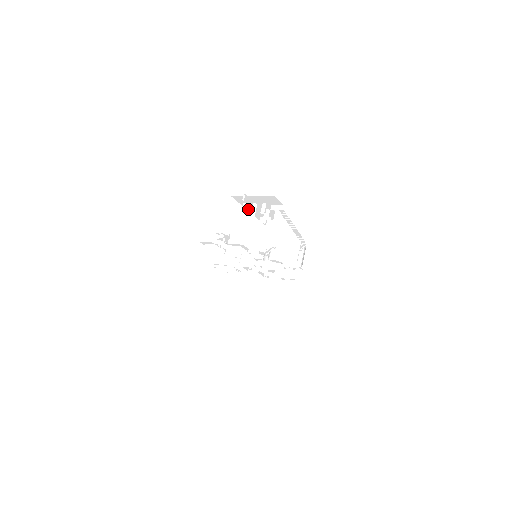
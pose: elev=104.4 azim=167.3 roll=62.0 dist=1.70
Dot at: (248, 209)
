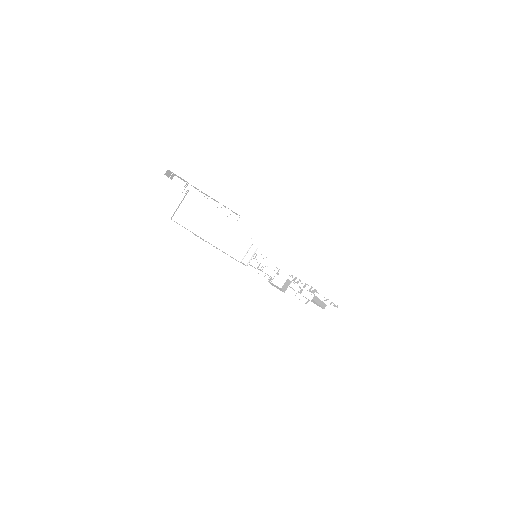
Dot at: (203, 193)
